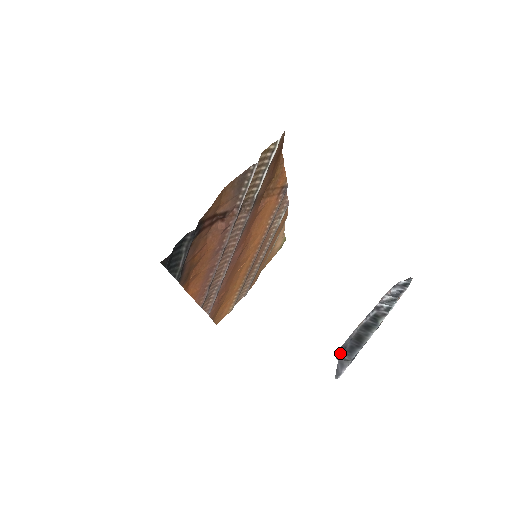
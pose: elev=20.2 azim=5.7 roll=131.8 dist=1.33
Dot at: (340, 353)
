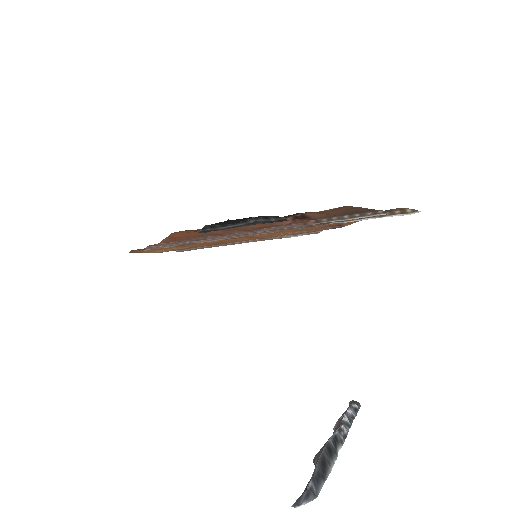
Dot at: (312, 479)
